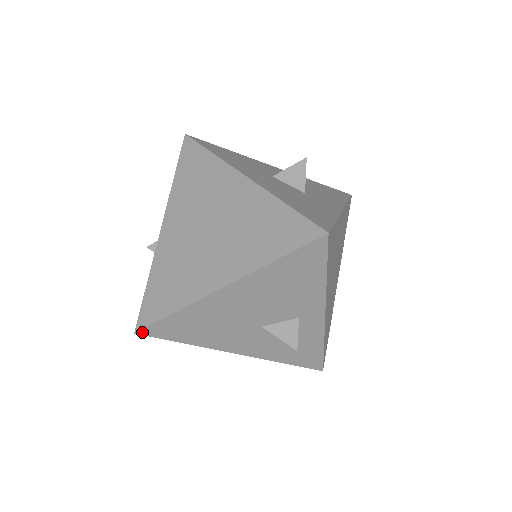
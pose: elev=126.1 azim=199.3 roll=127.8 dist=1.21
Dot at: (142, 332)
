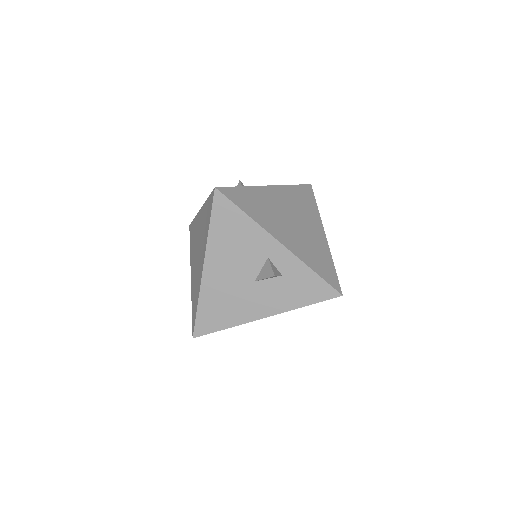
Dot at: (196, 334)
